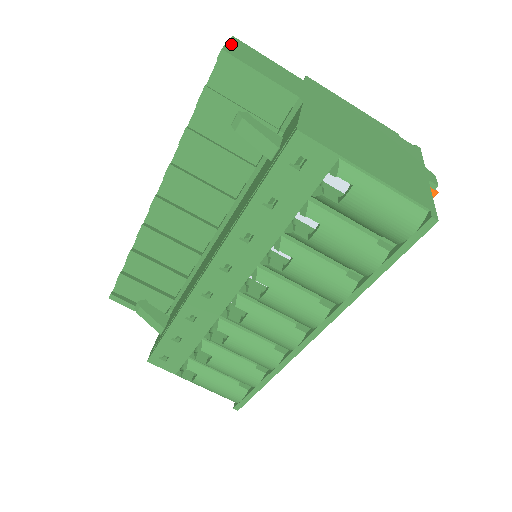
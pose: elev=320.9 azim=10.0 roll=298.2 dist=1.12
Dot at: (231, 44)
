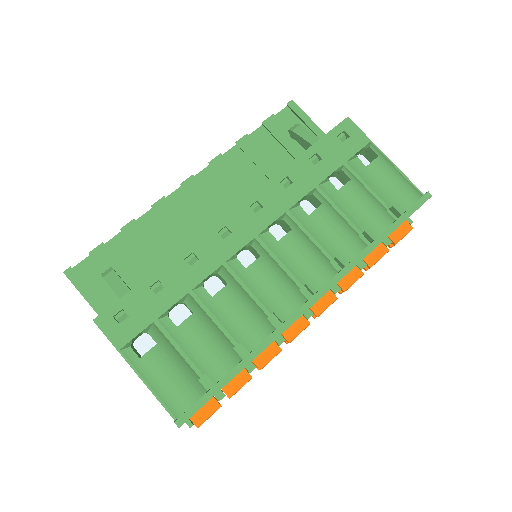
Dot at: occluded
